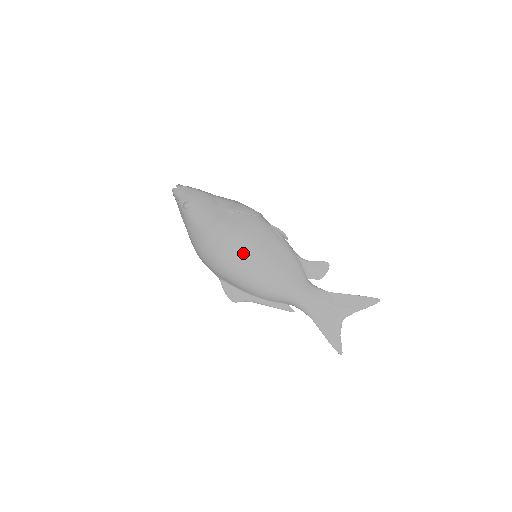
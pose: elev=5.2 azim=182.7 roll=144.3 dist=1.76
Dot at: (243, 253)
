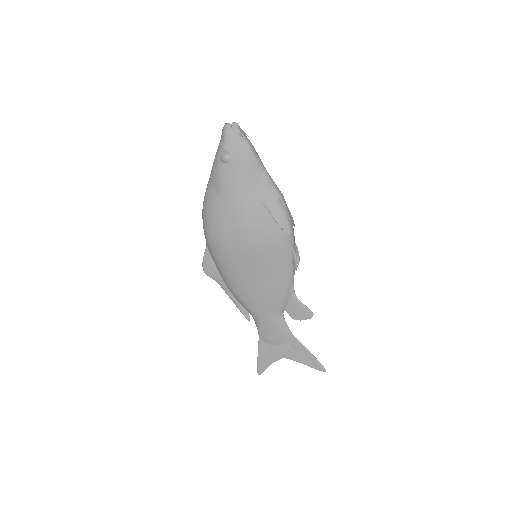
Dot at: (242, 253)
